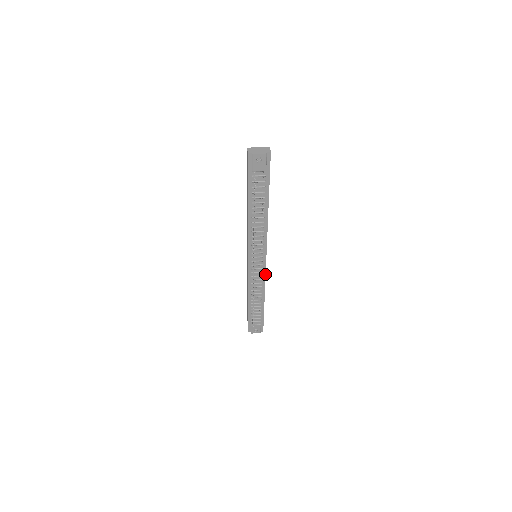
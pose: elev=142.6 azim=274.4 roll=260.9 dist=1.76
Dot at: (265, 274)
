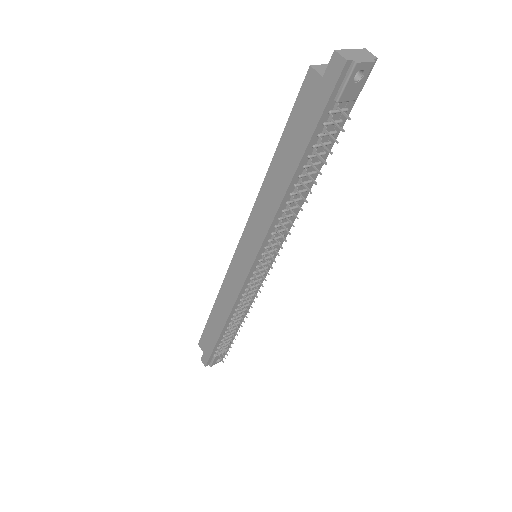
Dot at: (263, 280)
